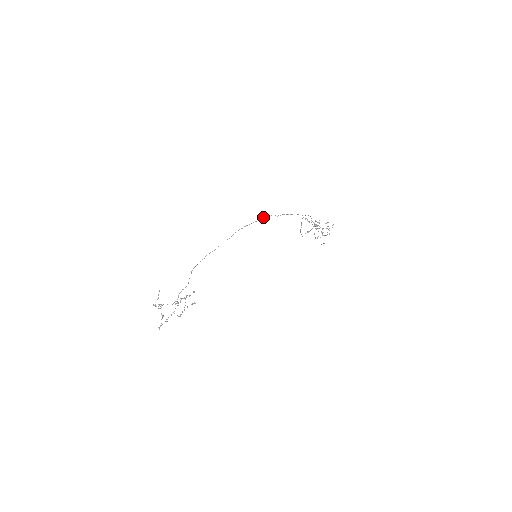
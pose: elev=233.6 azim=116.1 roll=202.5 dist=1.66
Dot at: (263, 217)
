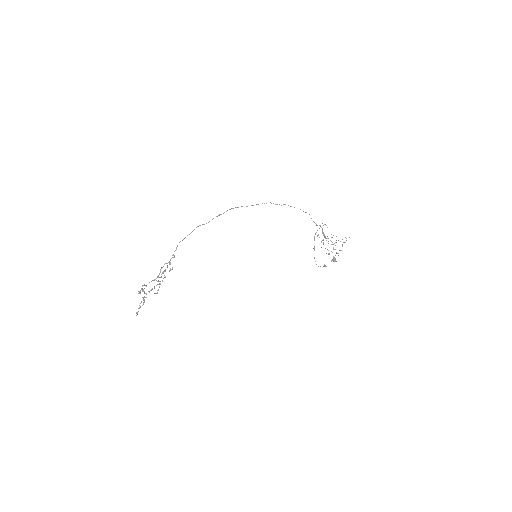
Dot at: (262, 203)
